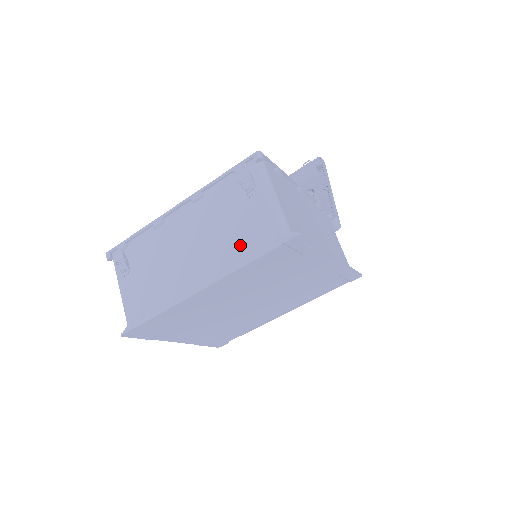
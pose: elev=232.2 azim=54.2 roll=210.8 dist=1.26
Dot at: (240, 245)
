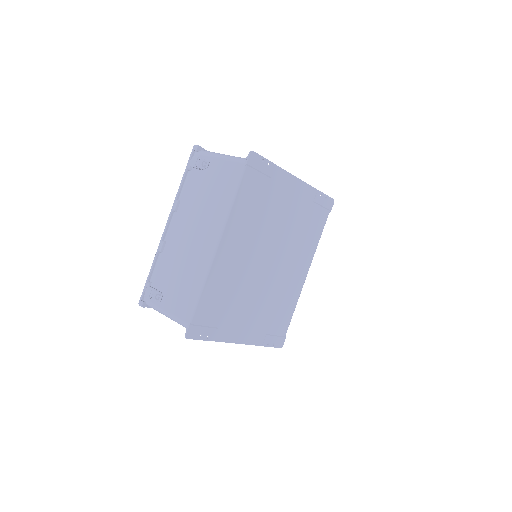
Dot at: (222, 195)
